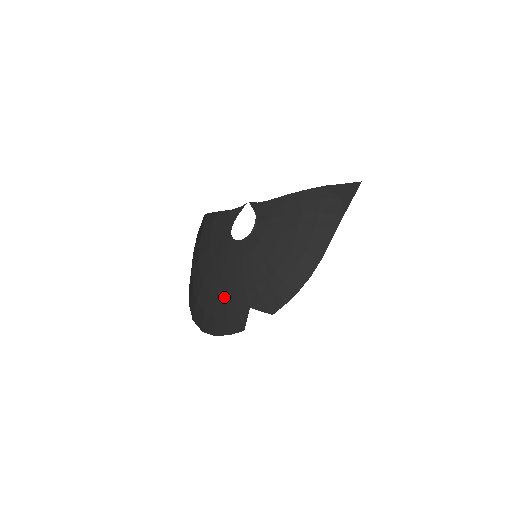
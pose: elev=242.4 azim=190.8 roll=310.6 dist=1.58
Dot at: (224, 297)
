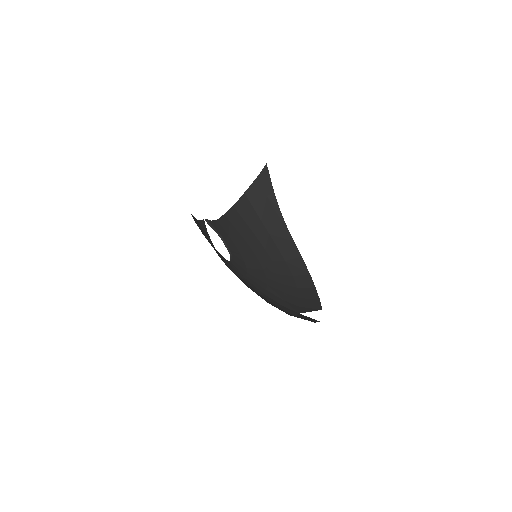
Dot at: occluded
